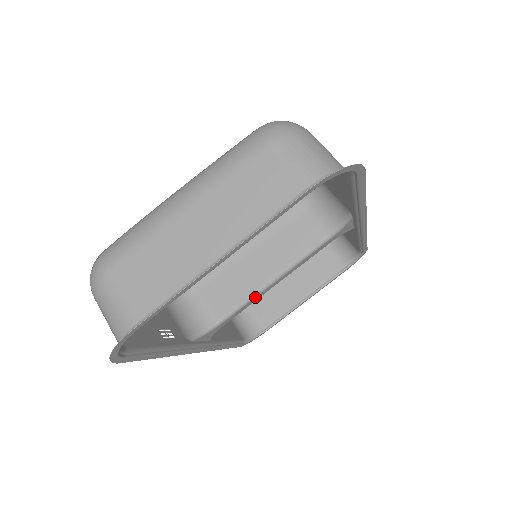
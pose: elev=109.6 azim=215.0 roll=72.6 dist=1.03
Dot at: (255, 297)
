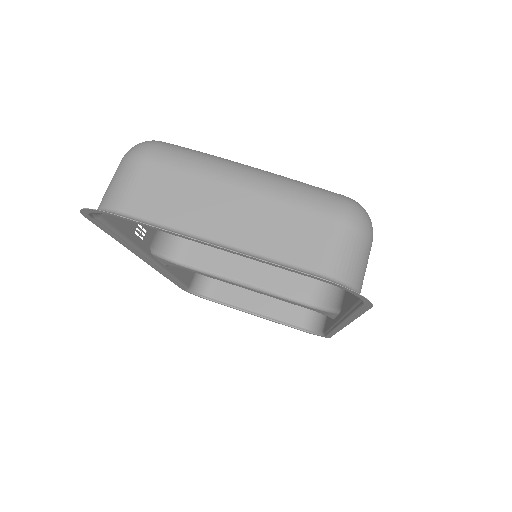
Dot at: (222, 279)
